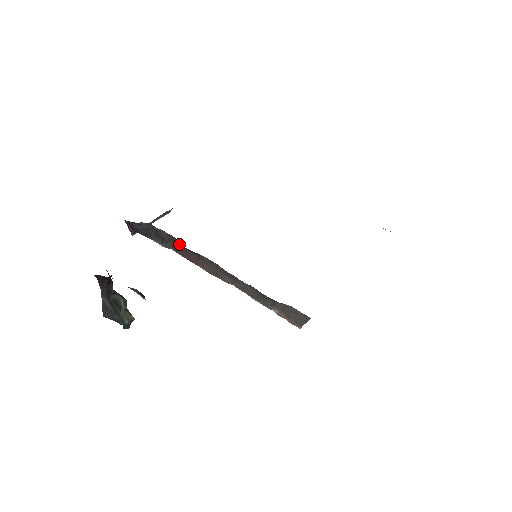
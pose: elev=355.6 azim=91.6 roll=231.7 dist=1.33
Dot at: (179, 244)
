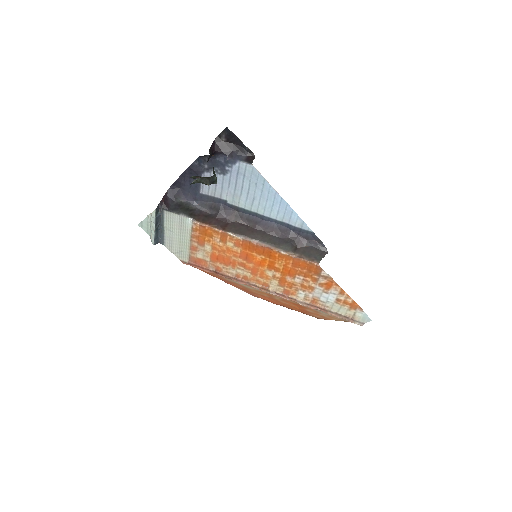
Dot at: (210, 217)
